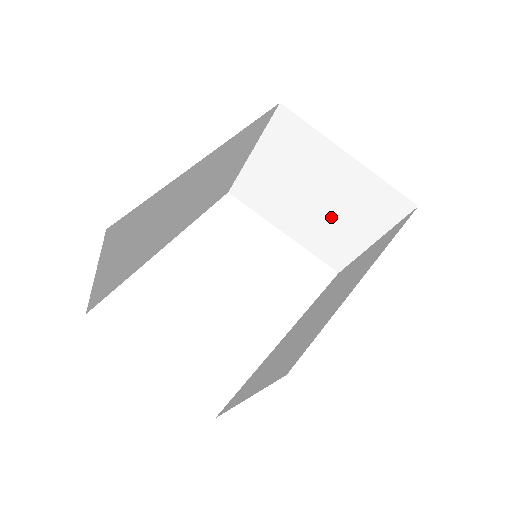
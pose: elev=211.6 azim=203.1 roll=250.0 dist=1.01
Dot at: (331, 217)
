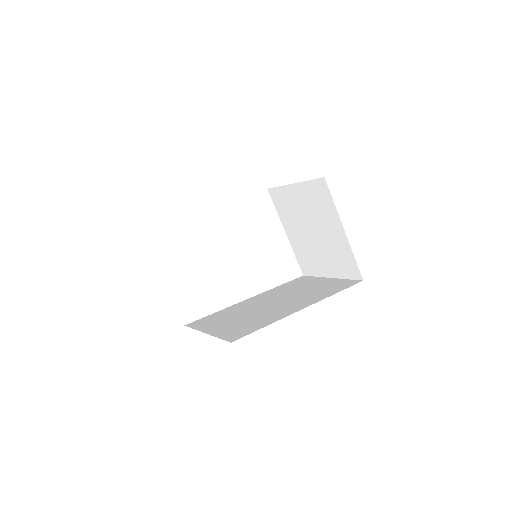
Dot at: (317, 248)
